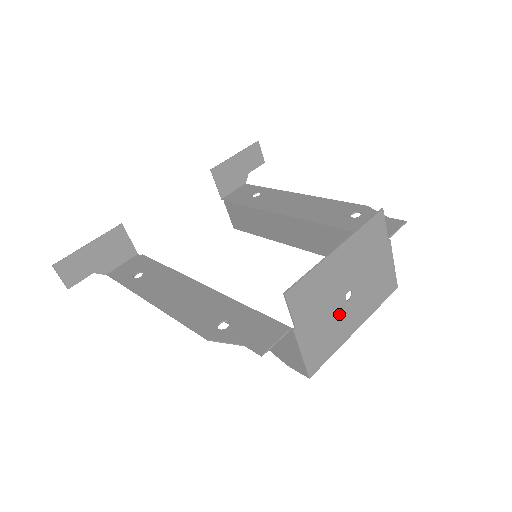
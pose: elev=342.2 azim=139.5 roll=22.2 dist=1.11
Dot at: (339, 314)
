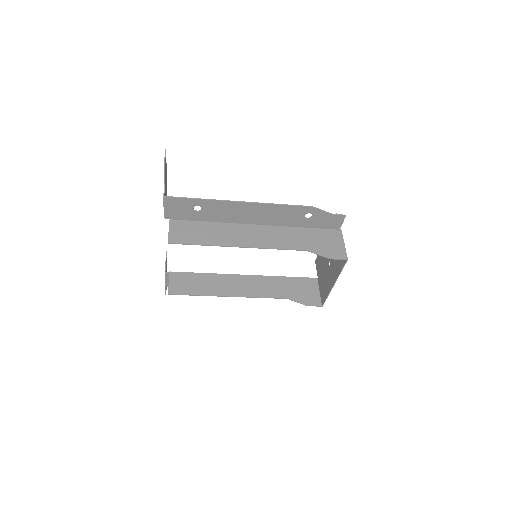
Dot at: (334, 262)
